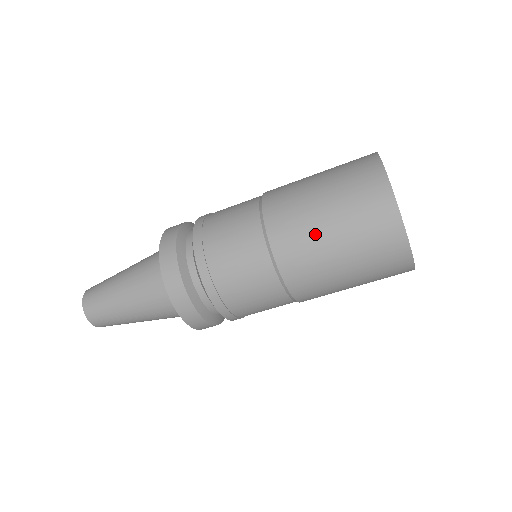
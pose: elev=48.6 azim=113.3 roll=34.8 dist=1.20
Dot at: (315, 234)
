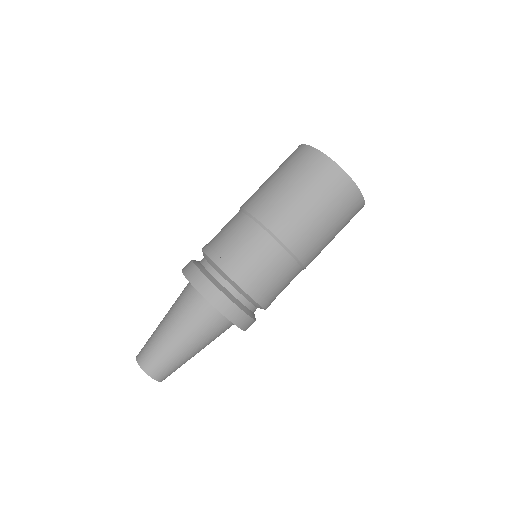
Dot at: (272, 189)
